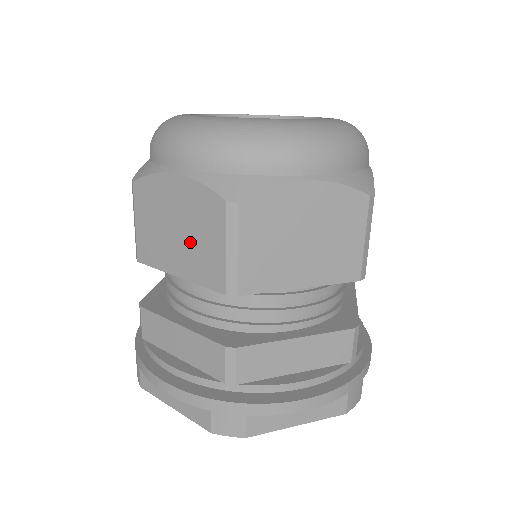
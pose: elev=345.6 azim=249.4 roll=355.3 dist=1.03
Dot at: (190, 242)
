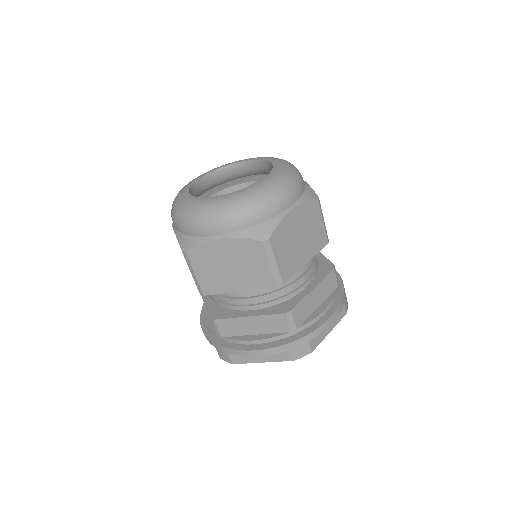
Dot at: (243, 270)
